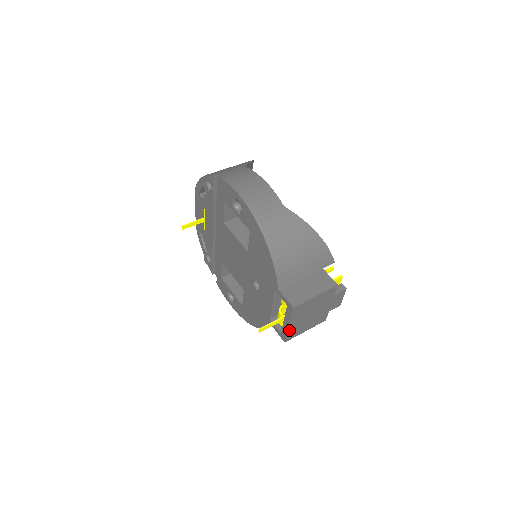
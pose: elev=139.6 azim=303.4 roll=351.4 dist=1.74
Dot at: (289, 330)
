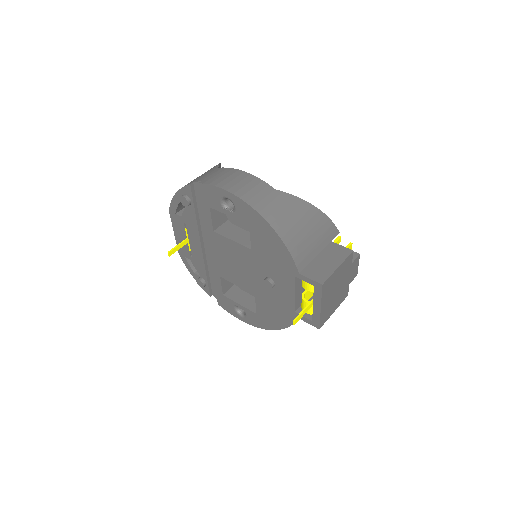
Dot at: (321, 313)
